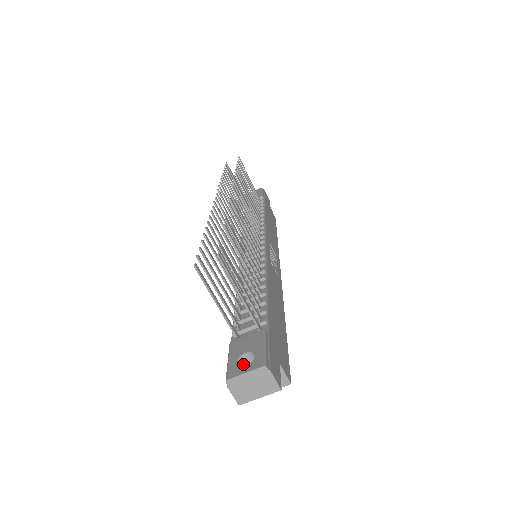
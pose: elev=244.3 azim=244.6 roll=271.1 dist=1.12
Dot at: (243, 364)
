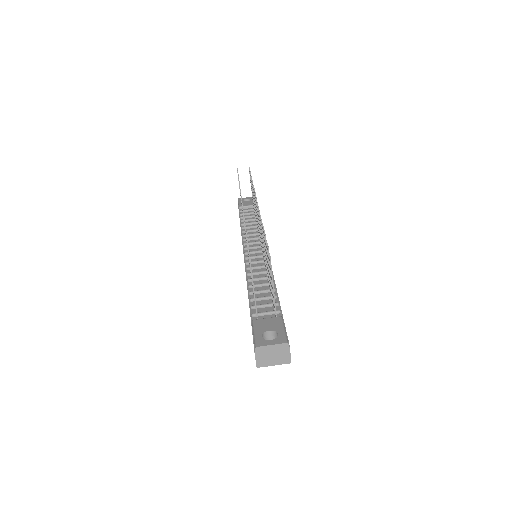
Dot at: (264, 338)
